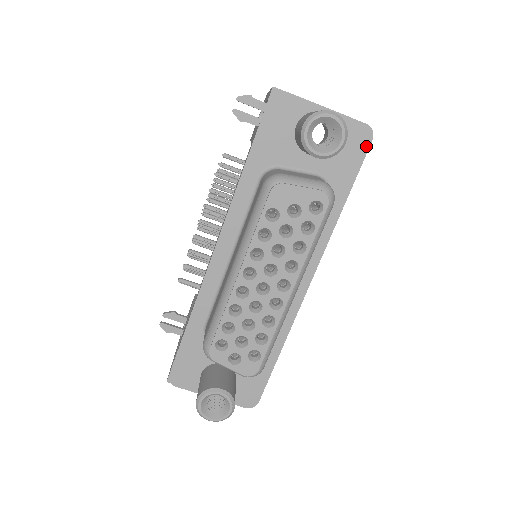
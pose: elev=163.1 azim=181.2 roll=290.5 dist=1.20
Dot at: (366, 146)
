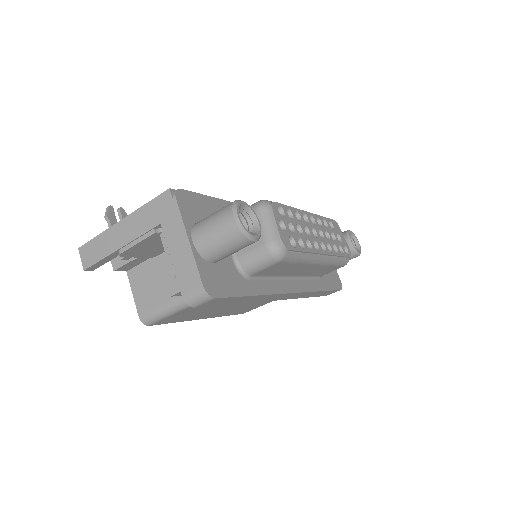
Dot at: (339, 288)
